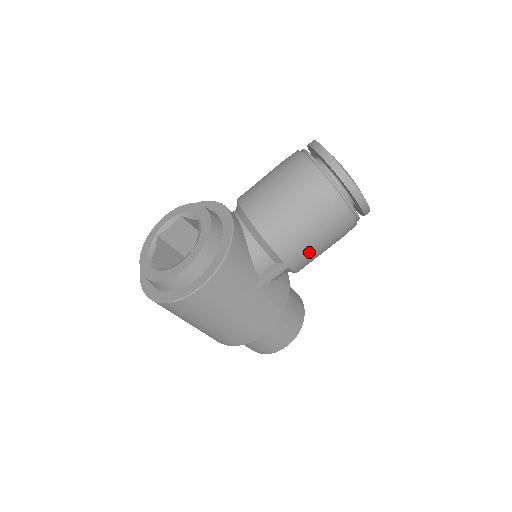
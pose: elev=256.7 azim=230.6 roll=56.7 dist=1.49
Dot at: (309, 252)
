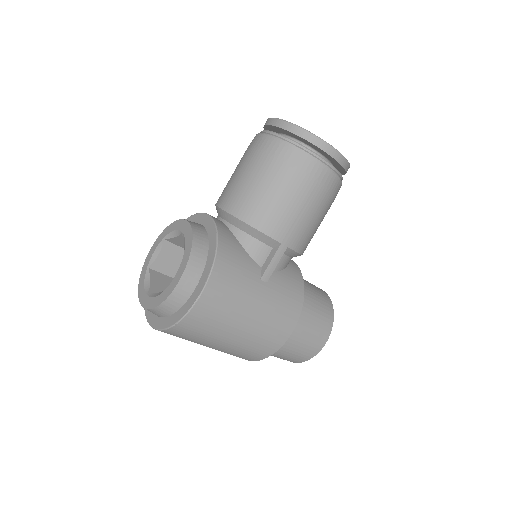
Dot at: (303, 224)
